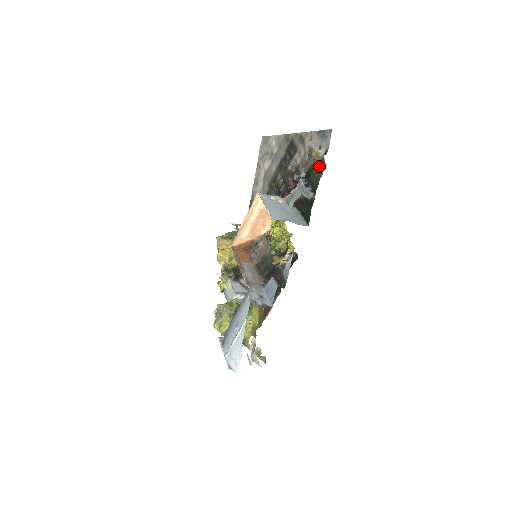
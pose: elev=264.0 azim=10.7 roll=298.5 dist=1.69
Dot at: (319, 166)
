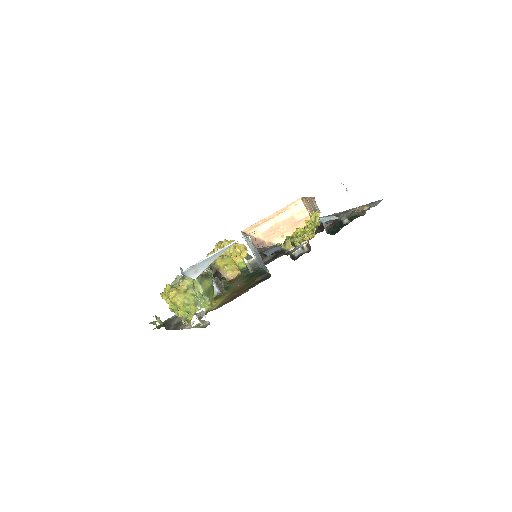
Dot at: (362, 213)
